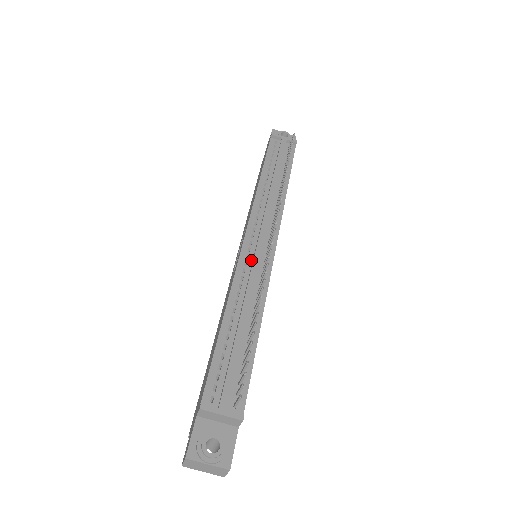
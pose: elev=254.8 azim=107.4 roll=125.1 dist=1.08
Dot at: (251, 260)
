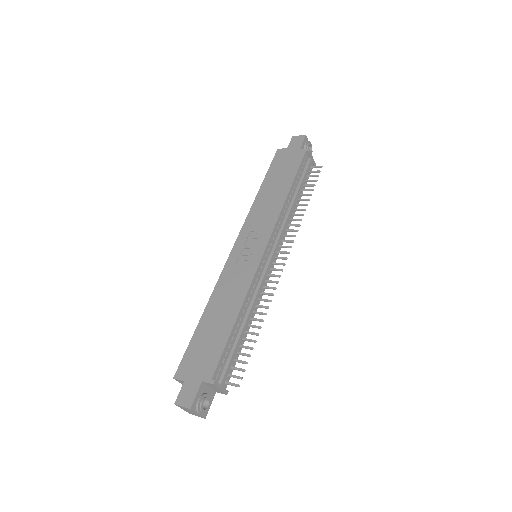
Dot at: (262, 271)
